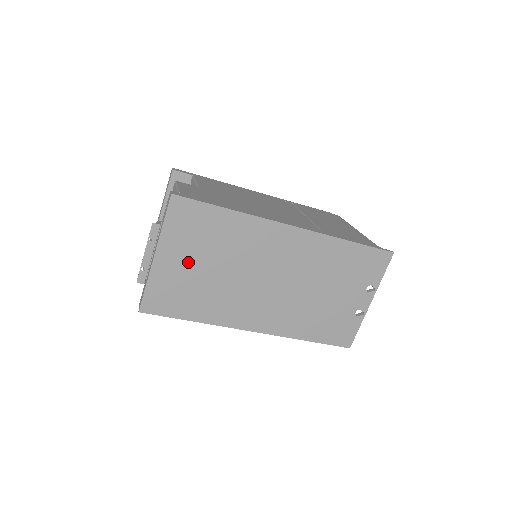
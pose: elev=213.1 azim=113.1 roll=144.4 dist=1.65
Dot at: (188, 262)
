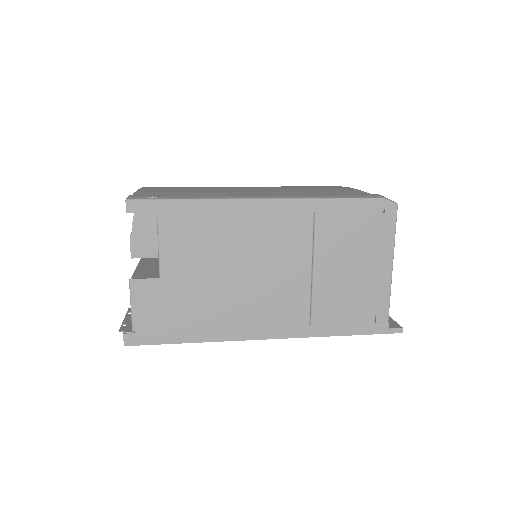
Dot at: occluded
